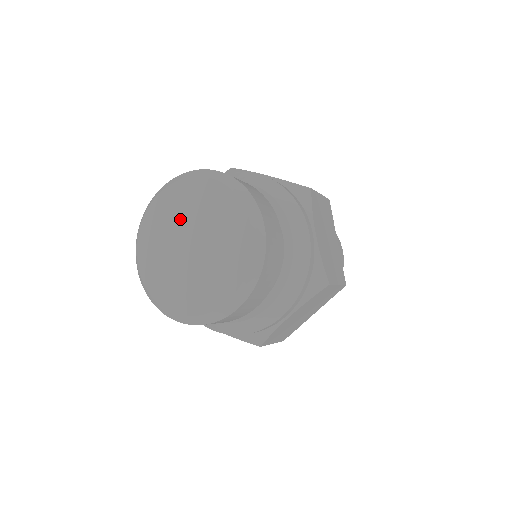
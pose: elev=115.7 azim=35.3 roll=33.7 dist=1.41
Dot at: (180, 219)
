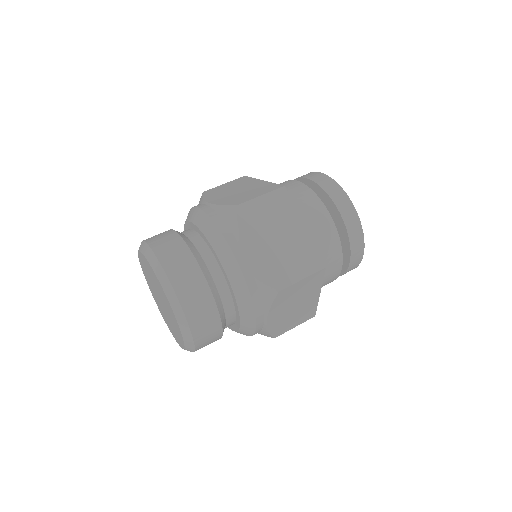
Dot at: (150, 281)
